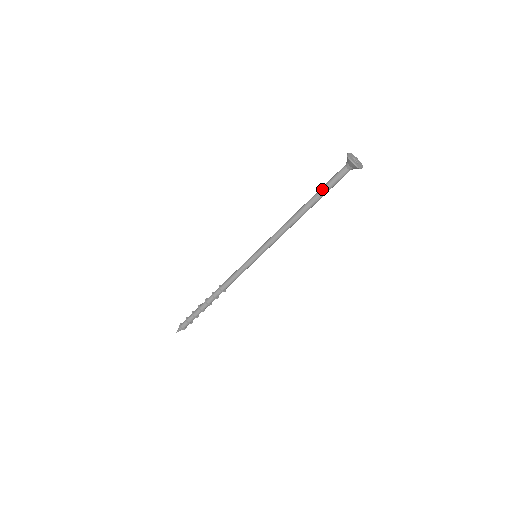
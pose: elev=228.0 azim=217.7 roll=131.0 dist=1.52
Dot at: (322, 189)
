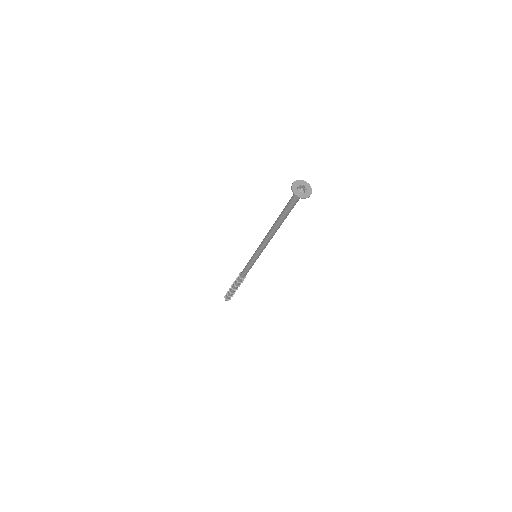
Dot at: (283, 213)
